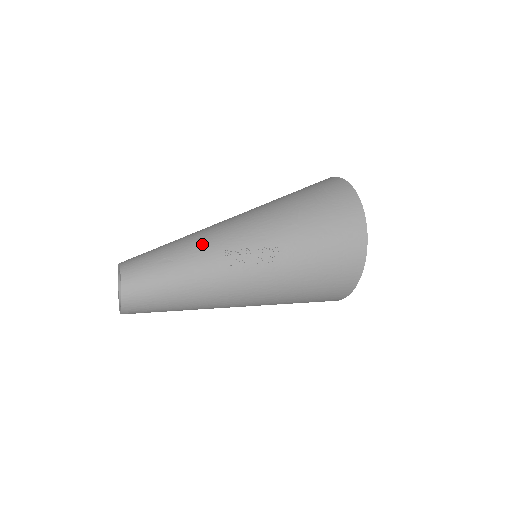
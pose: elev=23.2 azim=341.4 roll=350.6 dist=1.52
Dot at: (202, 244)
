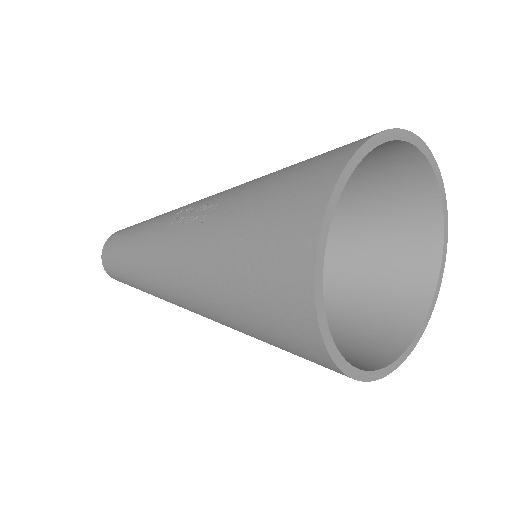
Dot at: occluded
